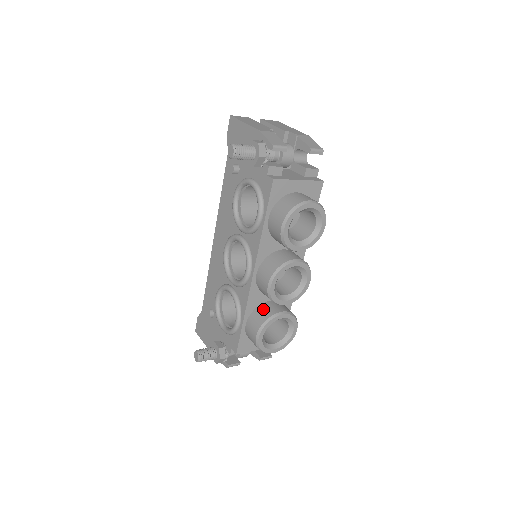
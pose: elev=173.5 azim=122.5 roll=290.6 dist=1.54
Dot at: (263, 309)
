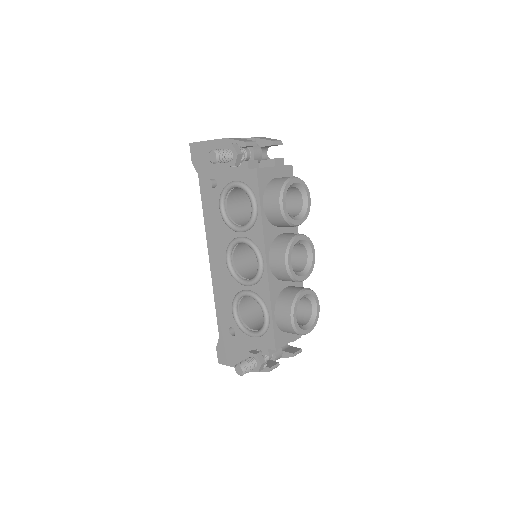
Dot at: (285, 294)
